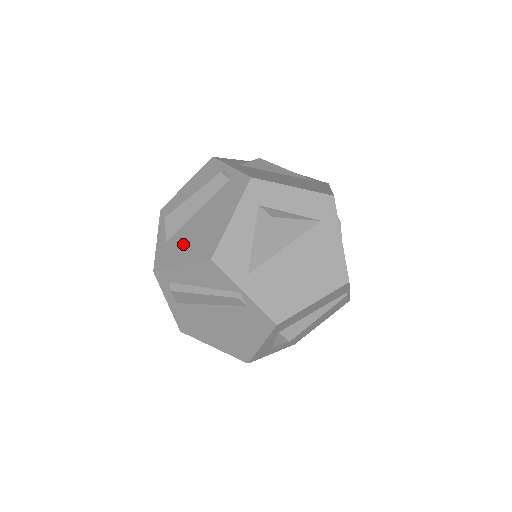
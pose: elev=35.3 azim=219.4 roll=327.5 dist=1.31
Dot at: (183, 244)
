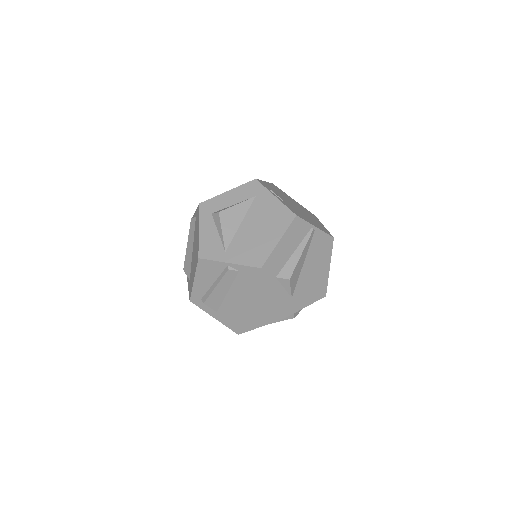
Dot at: (192, 270)
